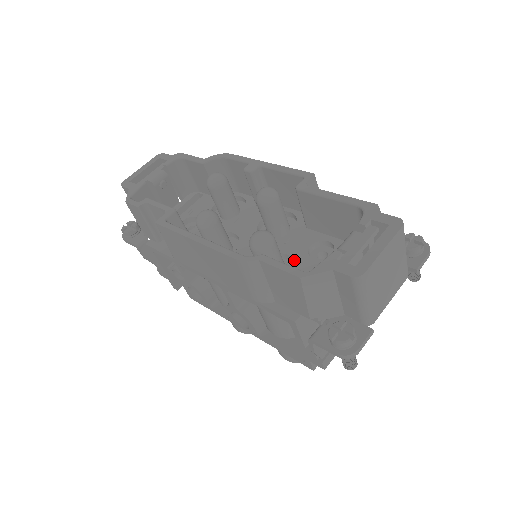
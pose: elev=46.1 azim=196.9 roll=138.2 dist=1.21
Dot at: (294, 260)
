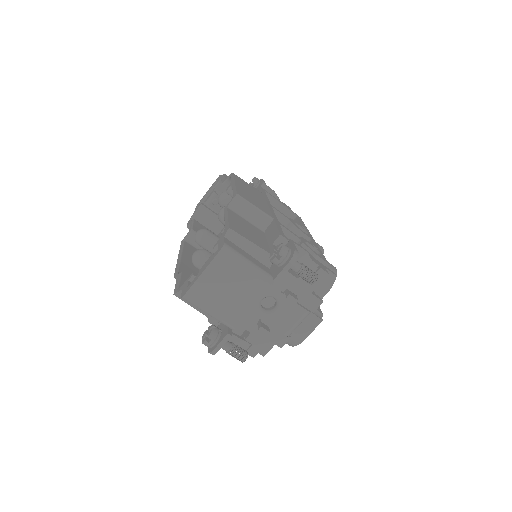
Dot at: occluded
